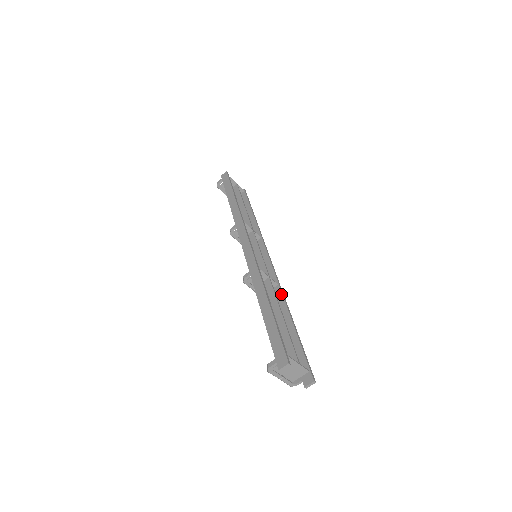
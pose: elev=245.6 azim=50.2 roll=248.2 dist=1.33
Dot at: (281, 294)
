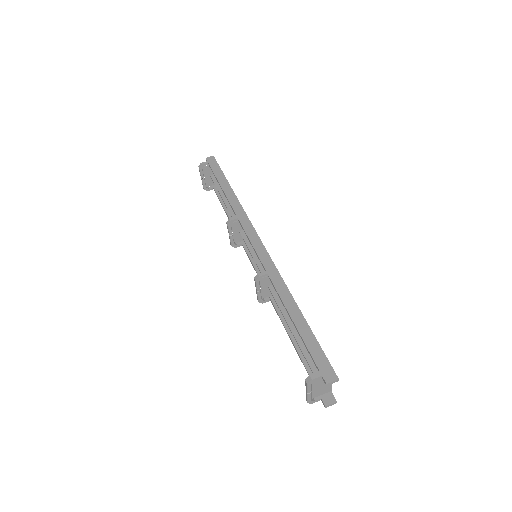
Dot at: occluded
